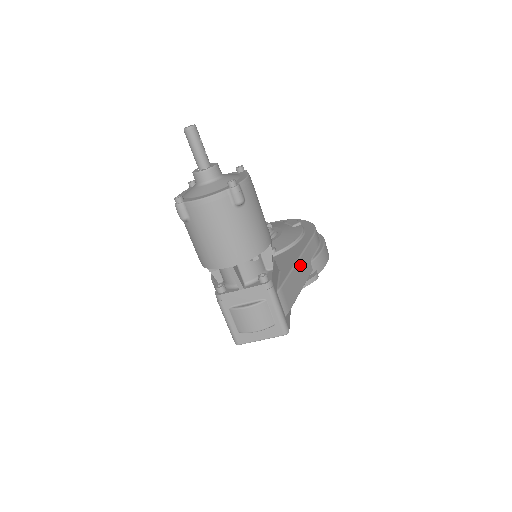
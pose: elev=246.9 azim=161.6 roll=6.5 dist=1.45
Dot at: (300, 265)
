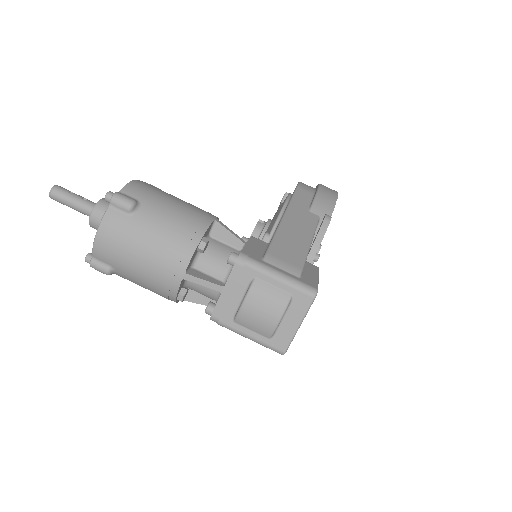
Dot at: (290, 221)
